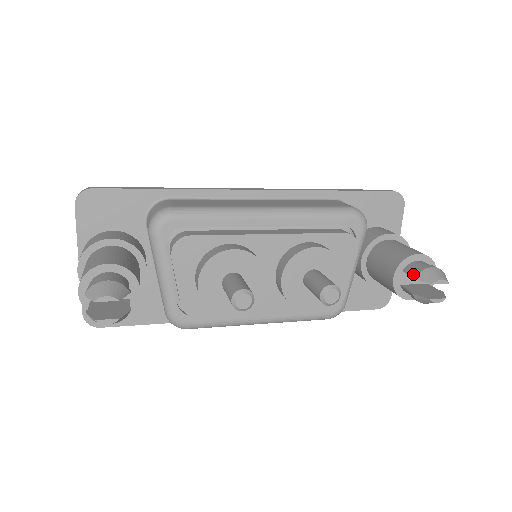
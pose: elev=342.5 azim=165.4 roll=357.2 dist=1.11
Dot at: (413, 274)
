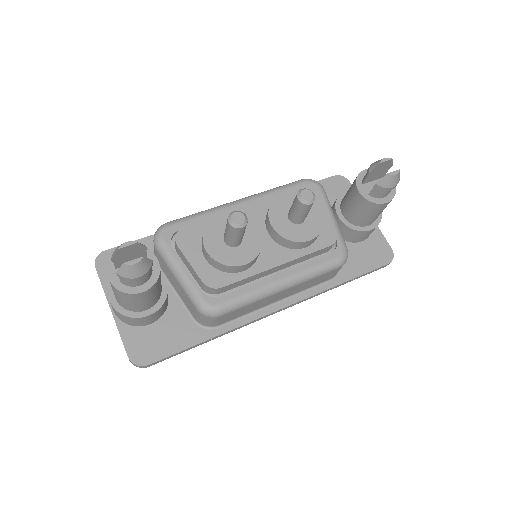
Dot at: (366, 174)
